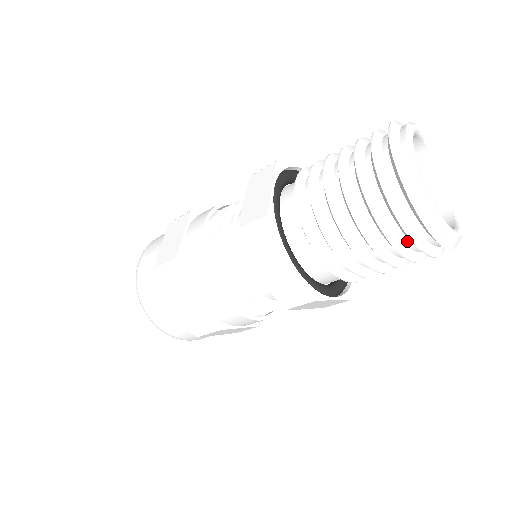
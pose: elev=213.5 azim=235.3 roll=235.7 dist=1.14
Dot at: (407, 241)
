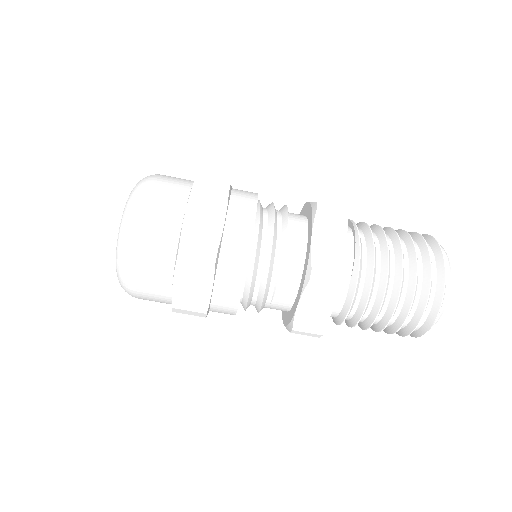
Dot at: (402, 327)
